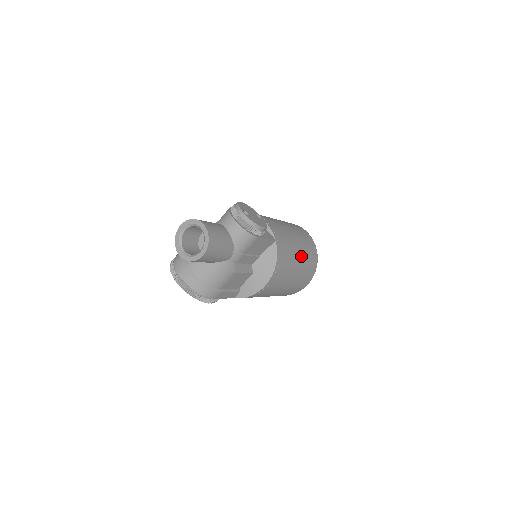
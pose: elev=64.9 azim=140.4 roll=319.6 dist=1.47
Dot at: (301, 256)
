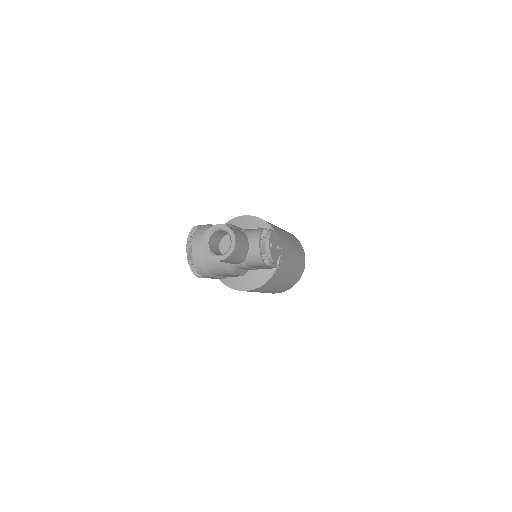
Dot at: (287, 280)
